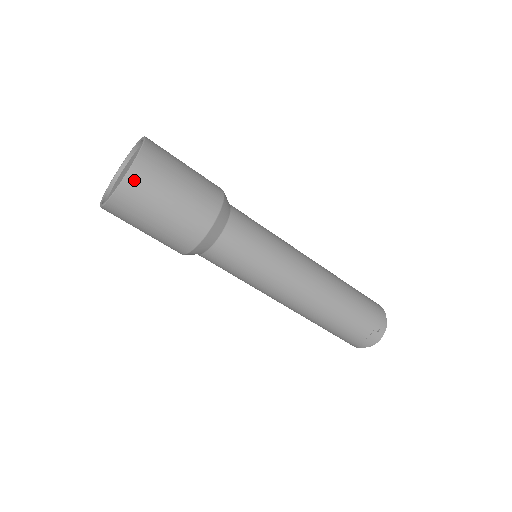
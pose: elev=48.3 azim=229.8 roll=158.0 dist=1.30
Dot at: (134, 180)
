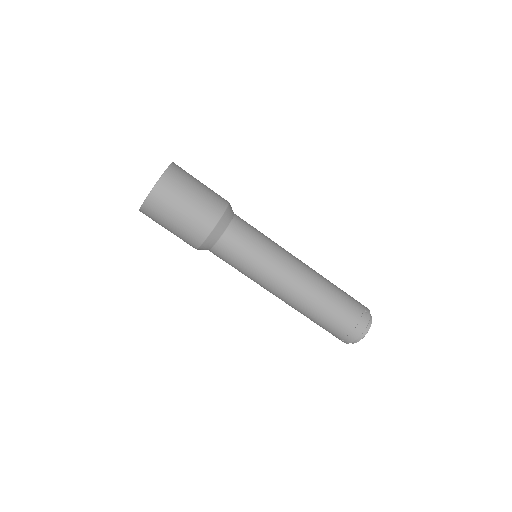
Dot at: (173, 172)
